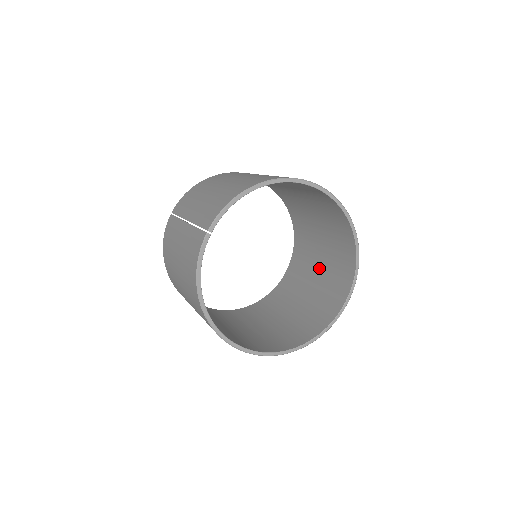
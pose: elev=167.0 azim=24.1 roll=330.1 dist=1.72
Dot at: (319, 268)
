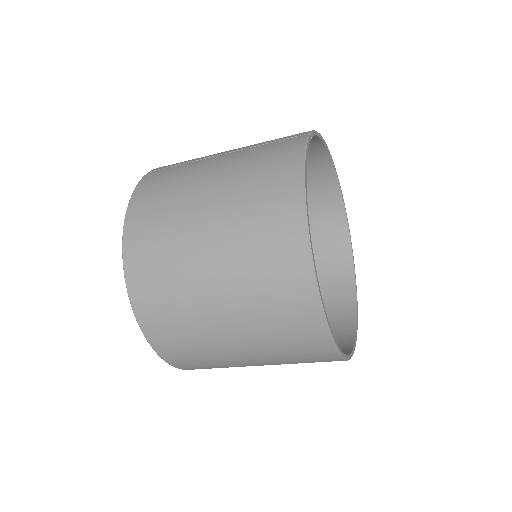
Dot at: occluded
